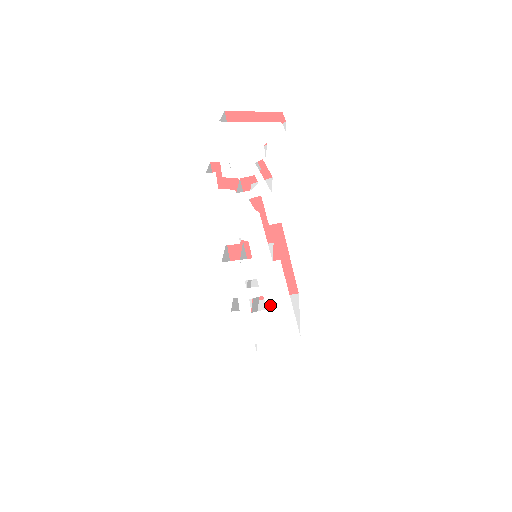
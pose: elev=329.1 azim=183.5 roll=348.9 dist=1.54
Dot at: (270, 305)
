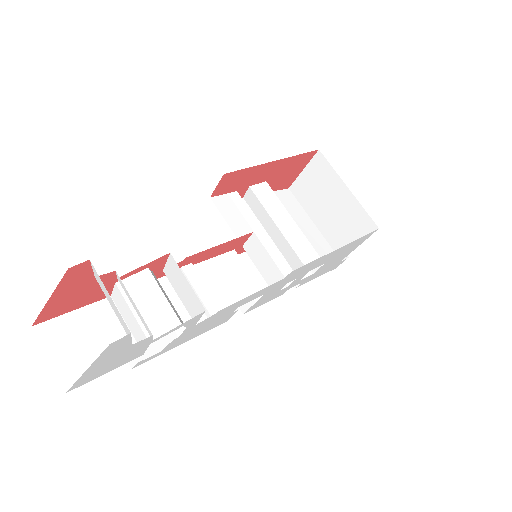
Dot at: (323, 263)
